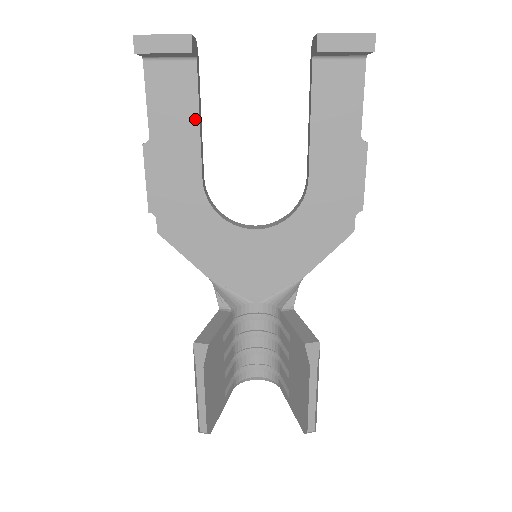
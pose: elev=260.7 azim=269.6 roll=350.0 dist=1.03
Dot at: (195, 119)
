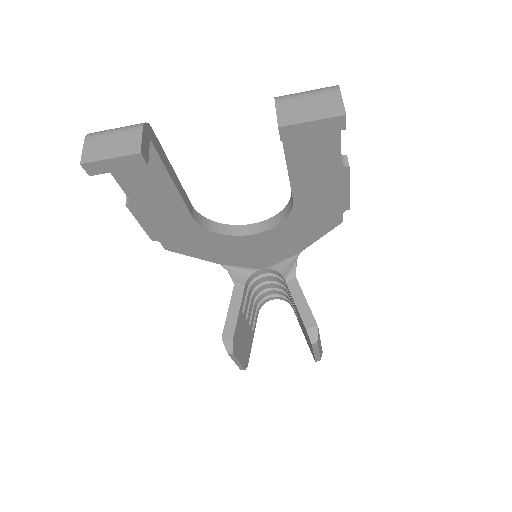
Dot at: (168, 182)
